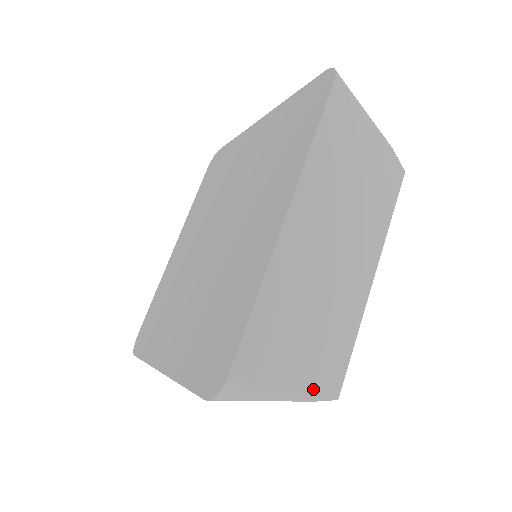
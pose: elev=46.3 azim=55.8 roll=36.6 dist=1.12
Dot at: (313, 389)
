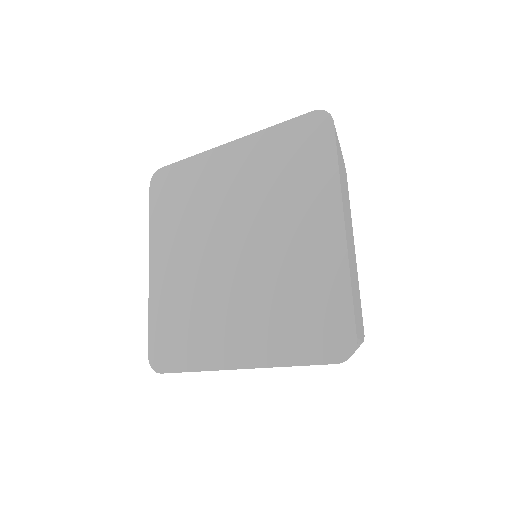
Dot at: (362, 334)
